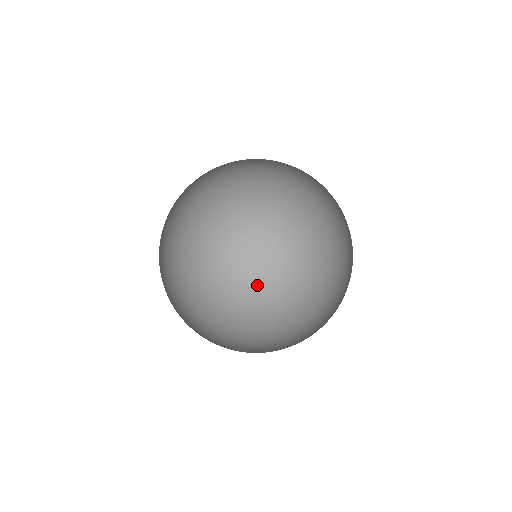
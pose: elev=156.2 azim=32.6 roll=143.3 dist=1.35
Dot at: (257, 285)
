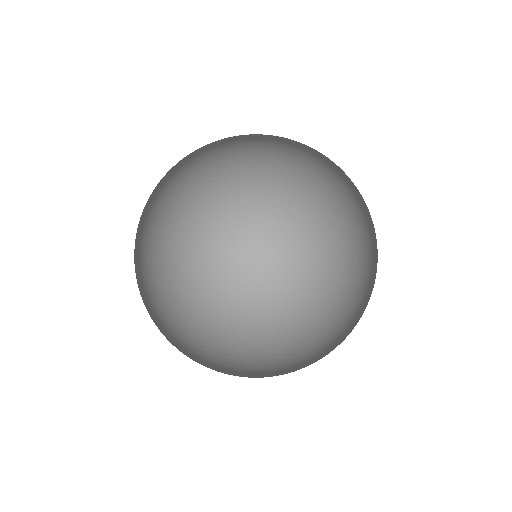
Dot at: (319, 260)
